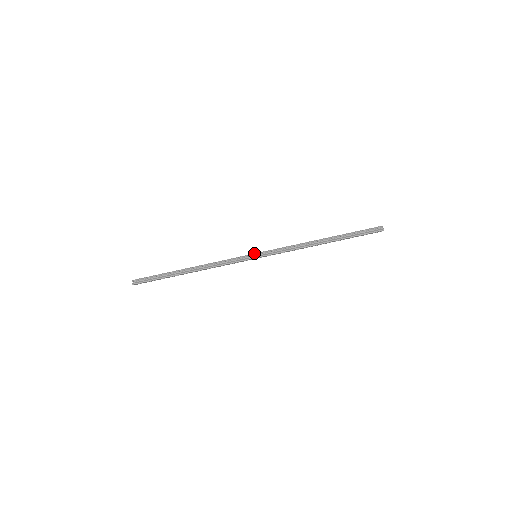
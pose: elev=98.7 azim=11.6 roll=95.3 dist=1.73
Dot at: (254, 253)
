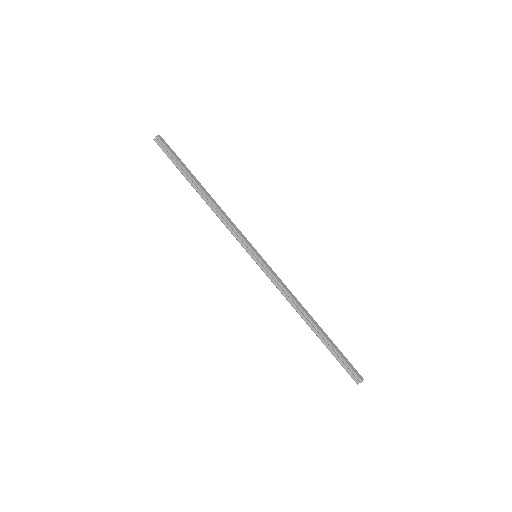
Dot at: (256, 254)
